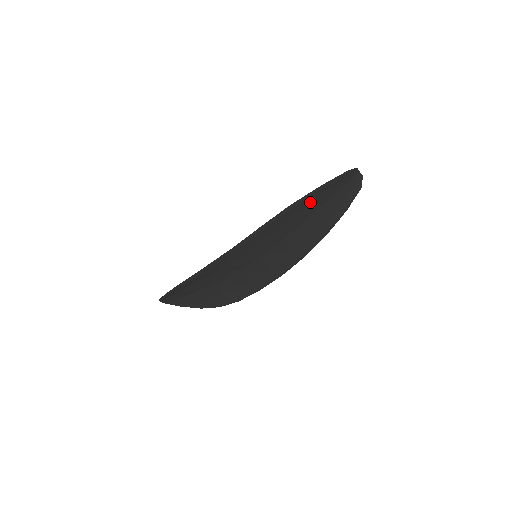
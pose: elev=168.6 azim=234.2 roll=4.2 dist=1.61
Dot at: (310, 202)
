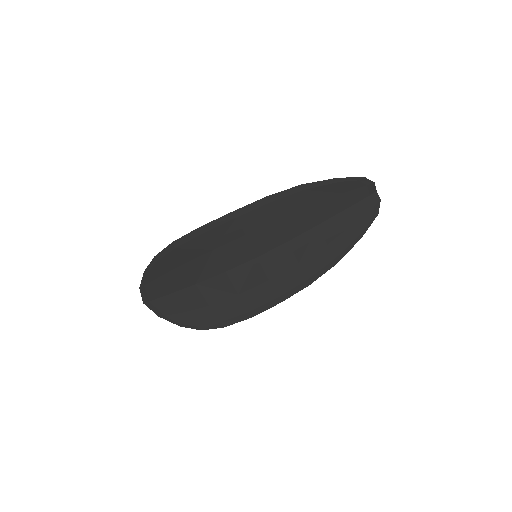
Dot at: (322, 198)
